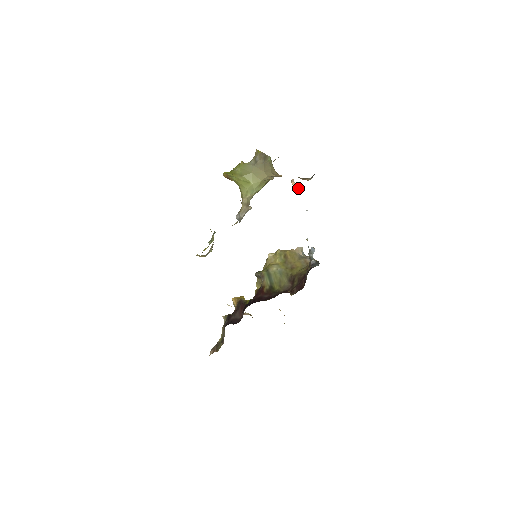
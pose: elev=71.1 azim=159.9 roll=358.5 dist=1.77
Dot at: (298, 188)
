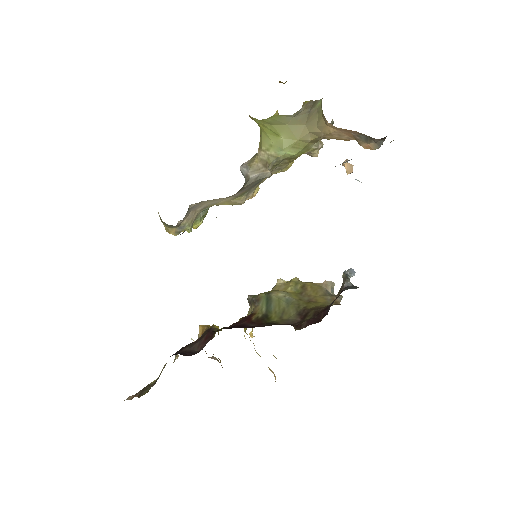
Dot at: (352, 170)
